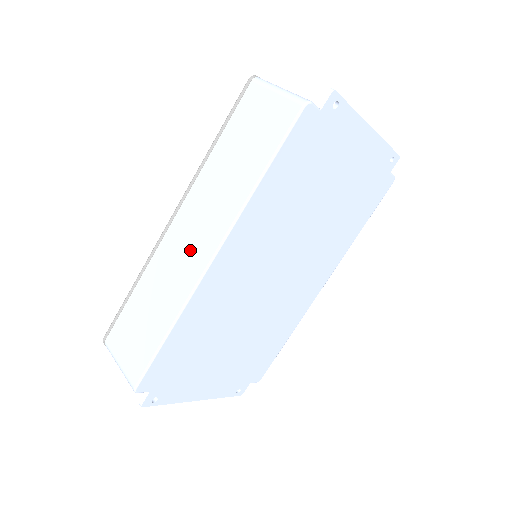
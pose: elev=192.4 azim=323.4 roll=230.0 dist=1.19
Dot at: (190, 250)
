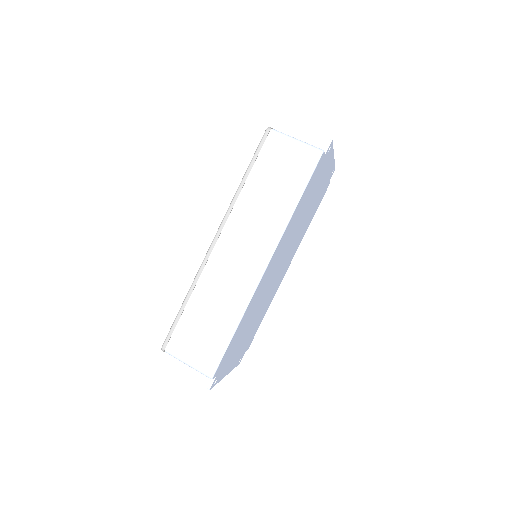
Dot at: (242, 263)
